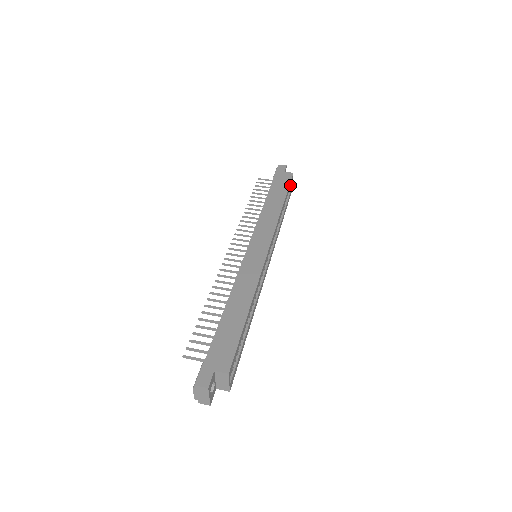
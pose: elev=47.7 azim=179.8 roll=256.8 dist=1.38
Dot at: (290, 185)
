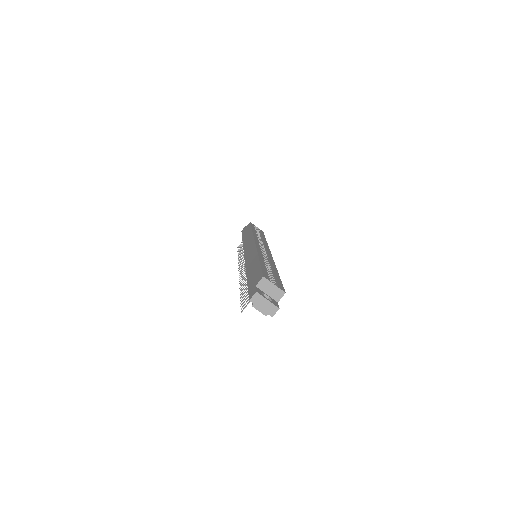
Dot at: occluded
